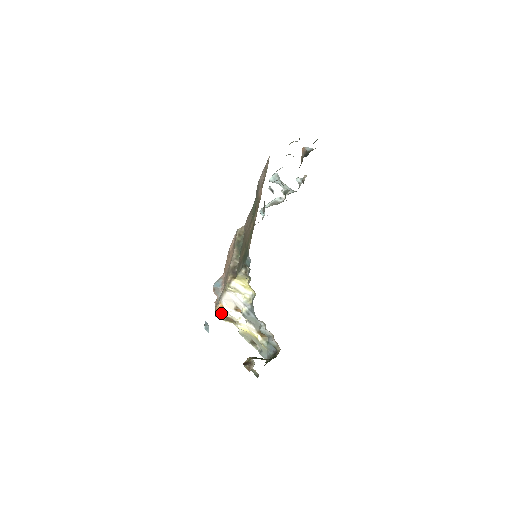
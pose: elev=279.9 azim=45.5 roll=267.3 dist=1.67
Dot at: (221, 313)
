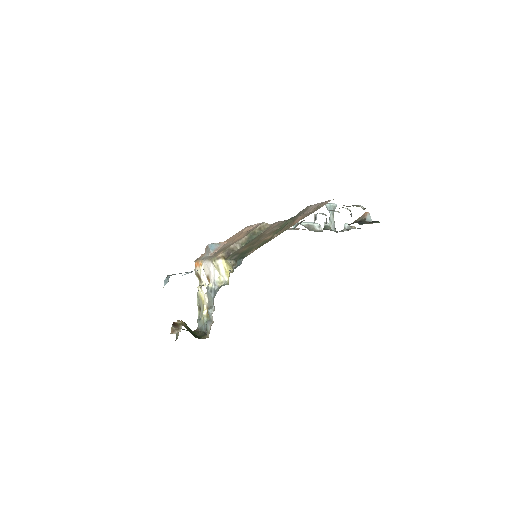
Dot at: (197, 267)
